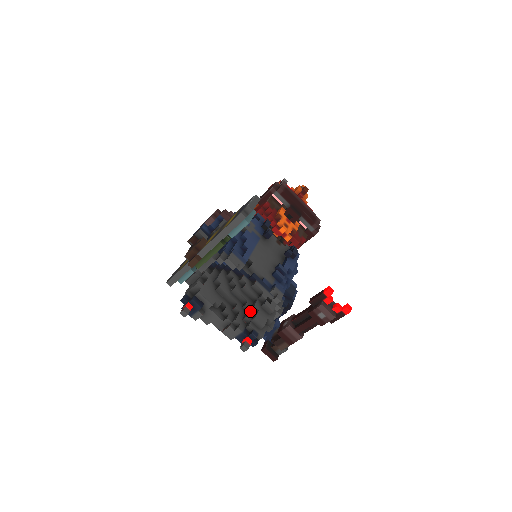
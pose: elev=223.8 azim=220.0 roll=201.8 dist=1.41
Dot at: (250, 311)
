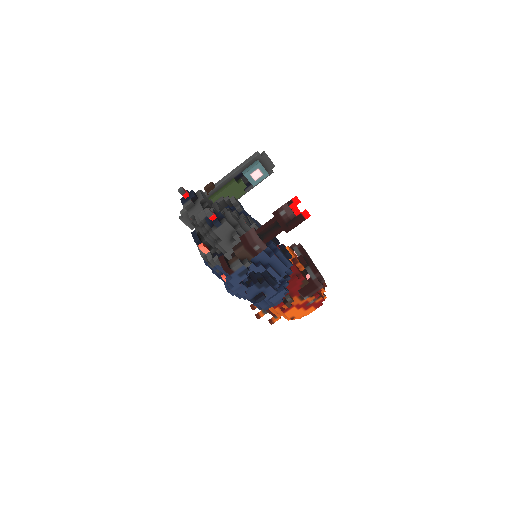
Dot at: occluded
